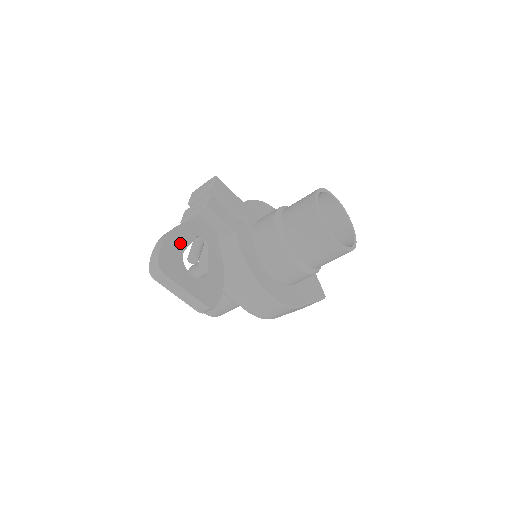
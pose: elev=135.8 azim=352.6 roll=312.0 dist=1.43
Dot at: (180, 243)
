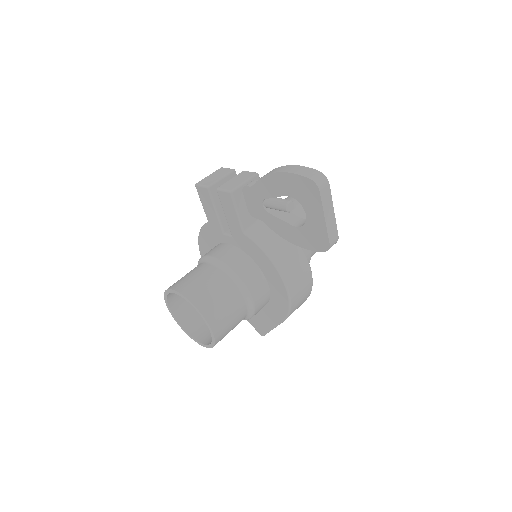
Dot at: occluded
